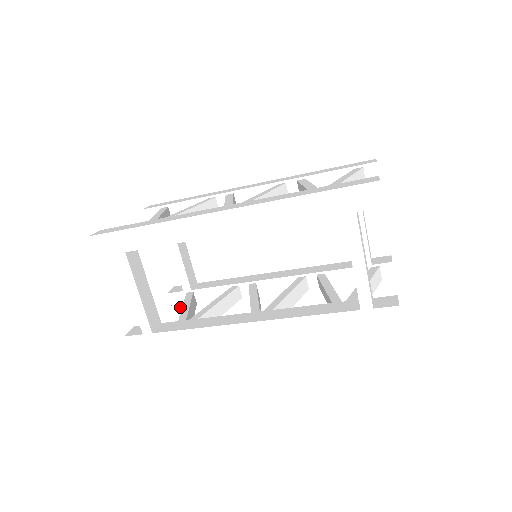
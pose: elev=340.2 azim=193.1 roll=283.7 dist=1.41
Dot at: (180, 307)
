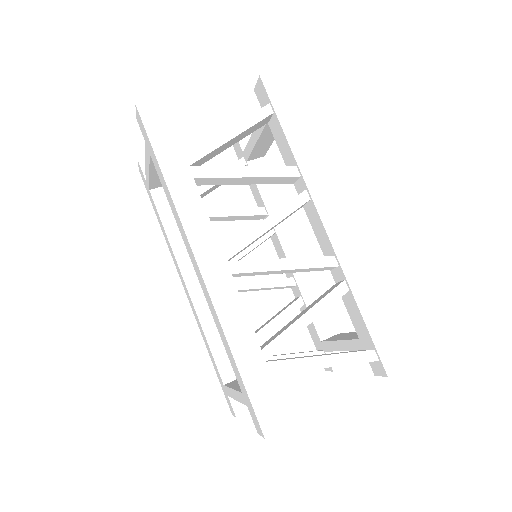
Dot at: (236, 152)
